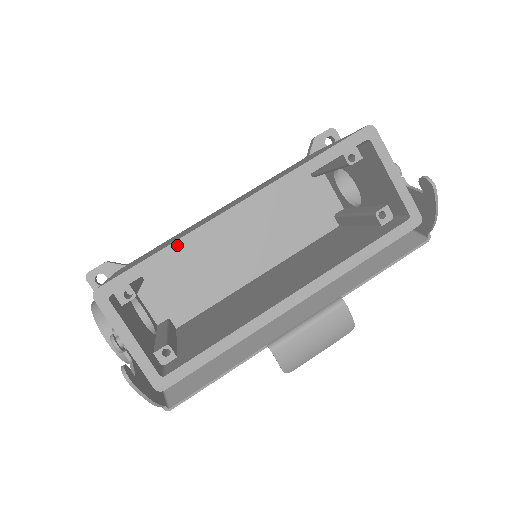
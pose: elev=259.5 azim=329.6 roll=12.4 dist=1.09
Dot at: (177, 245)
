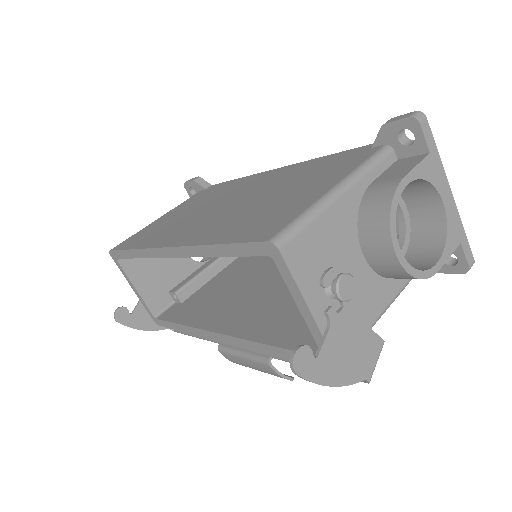
Dot at: (138, 252)
